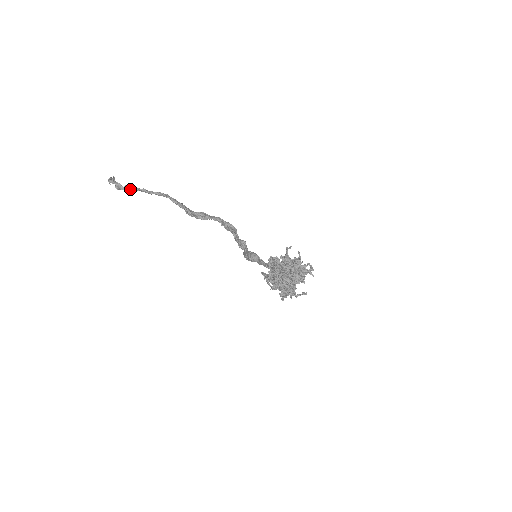
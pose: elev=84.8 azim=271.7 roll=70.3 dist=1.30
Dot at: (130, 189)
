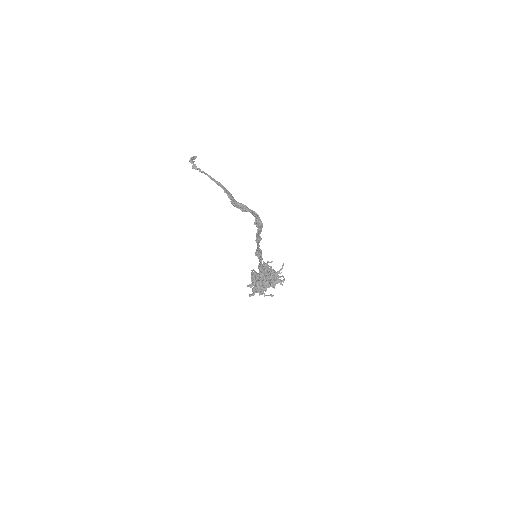
Dot at: (201, 172)
